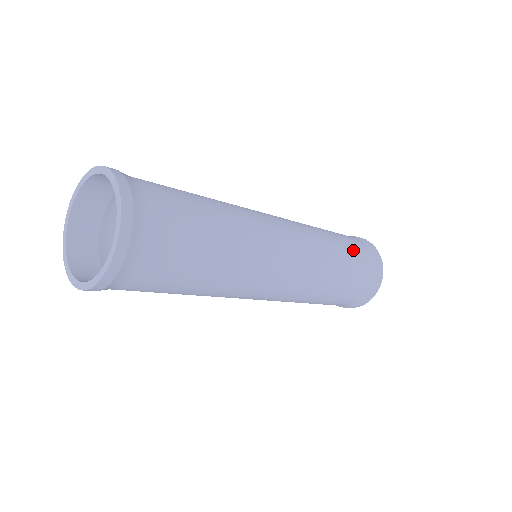
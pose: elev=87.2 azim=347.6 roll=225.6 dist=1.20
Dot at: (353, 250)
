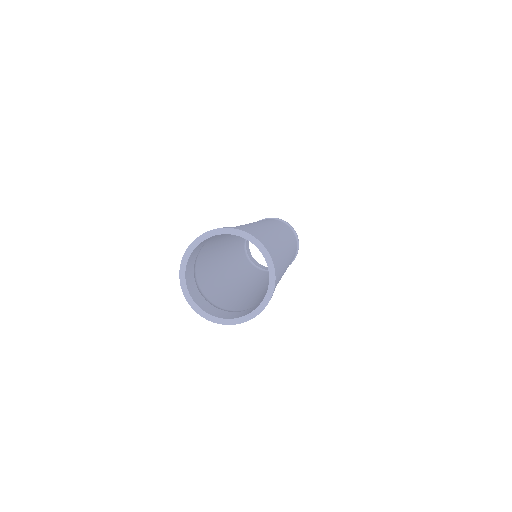
Dot at: occluded
